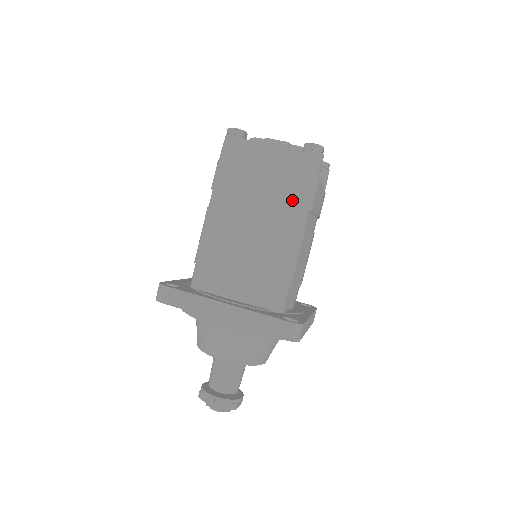
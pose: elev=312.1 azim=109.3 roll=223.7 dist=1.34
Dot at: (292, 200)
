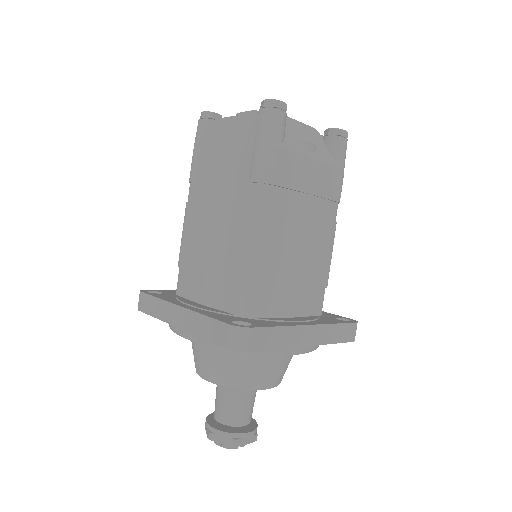
Dot at: (247, 174)
